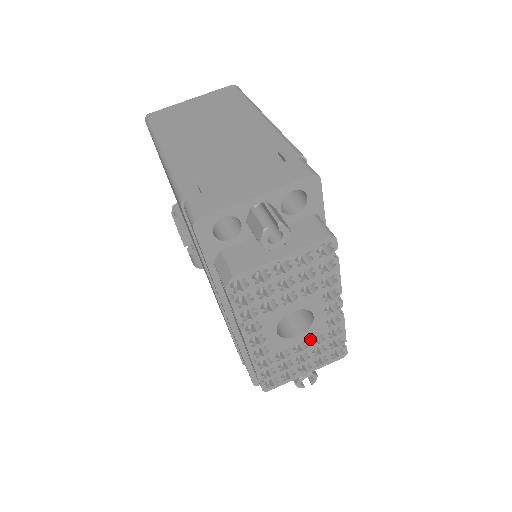
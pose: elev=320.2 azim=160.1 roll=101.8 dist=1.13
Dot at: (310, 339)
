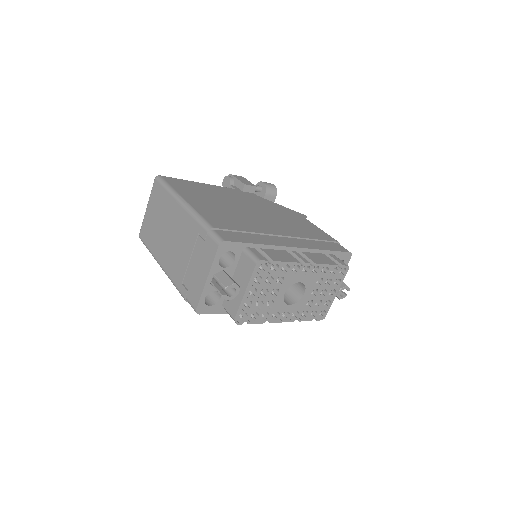
Dot at: (314, 287)
